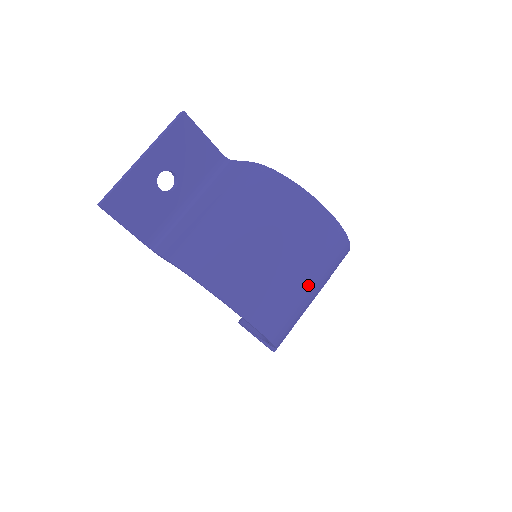
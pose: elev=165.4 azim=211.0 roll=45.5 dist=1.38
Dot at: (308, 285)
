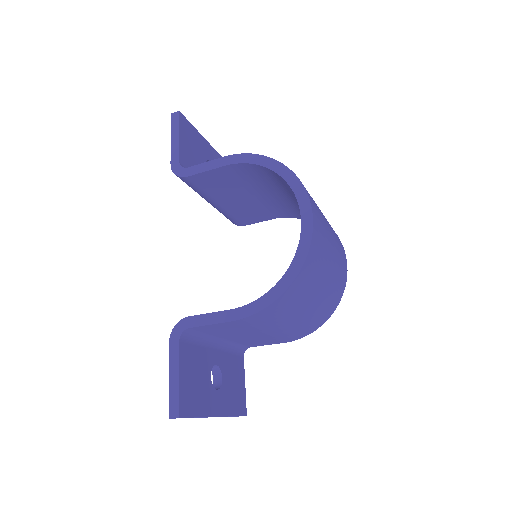
Dot at: (331, 262)
